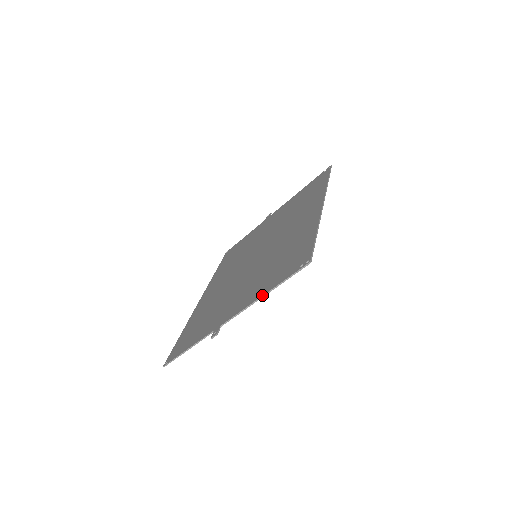
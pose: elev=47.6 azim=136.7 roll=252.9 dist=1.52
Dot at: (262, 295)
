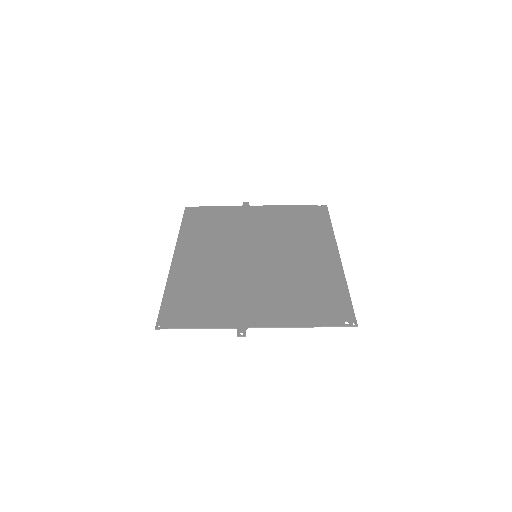
Dot at: (302, 326)
